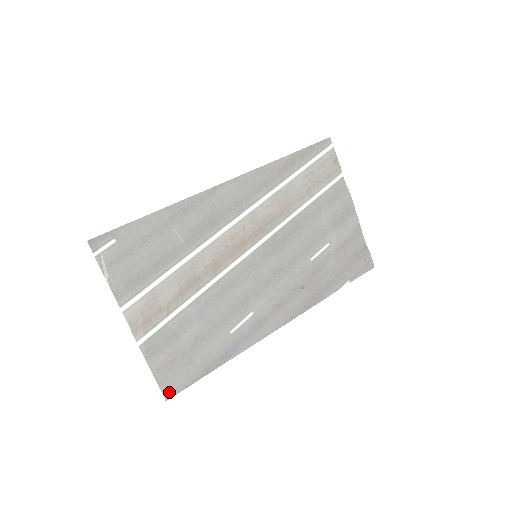
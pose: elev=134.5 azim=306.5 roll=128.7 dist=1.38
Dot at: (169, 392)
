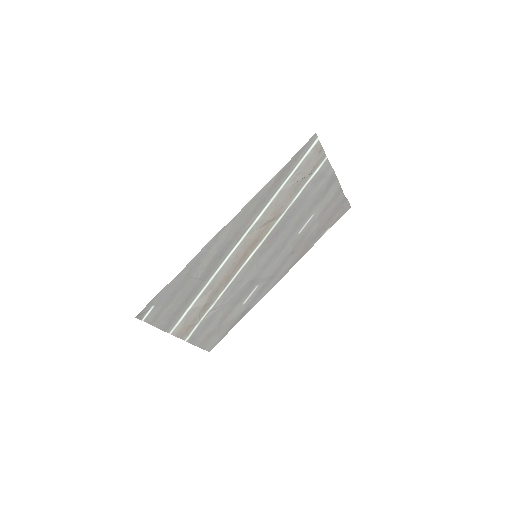
Dot at: (210, 348)
